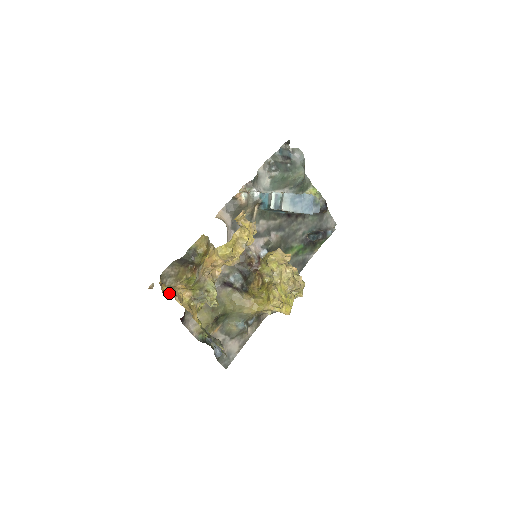
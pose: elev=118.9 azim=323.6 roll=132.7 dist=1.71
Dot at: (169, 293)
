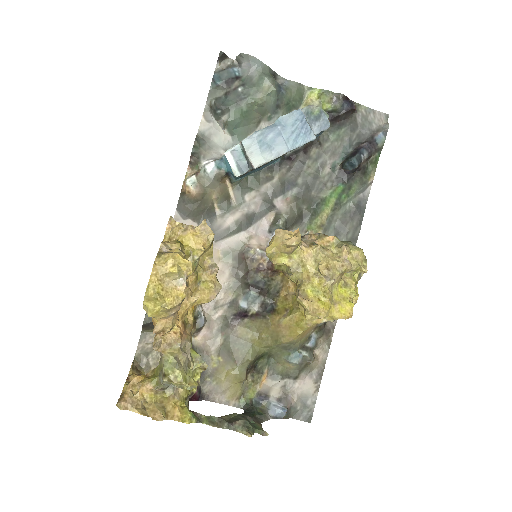
Dot at: (116, 404)
